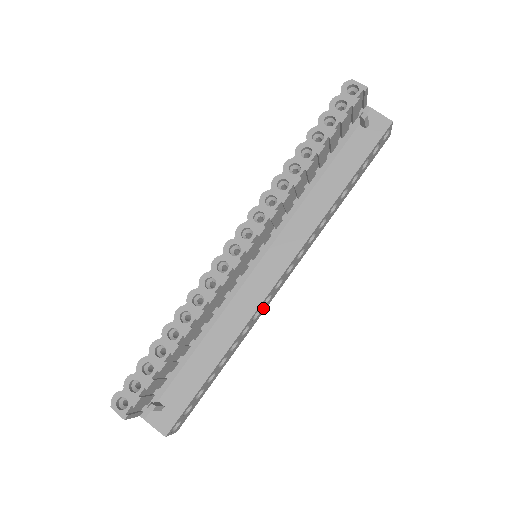
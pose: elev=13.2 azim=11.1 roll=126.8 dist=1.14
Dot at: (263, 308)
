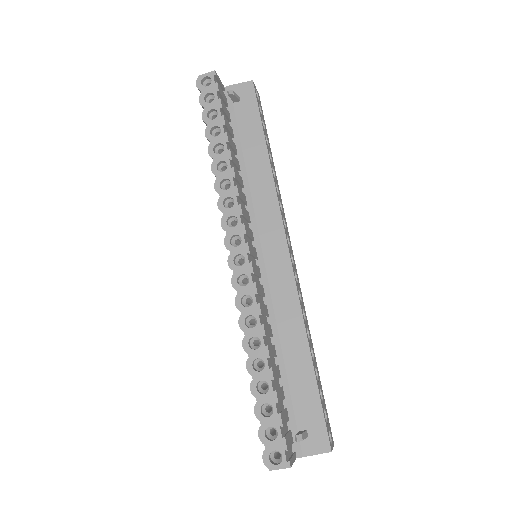
Dot at: (299, 287)
